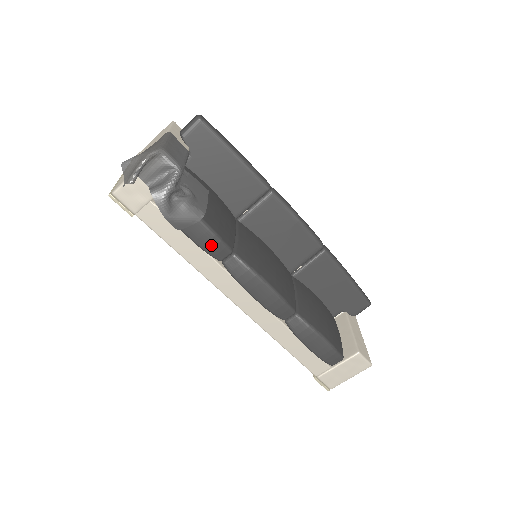
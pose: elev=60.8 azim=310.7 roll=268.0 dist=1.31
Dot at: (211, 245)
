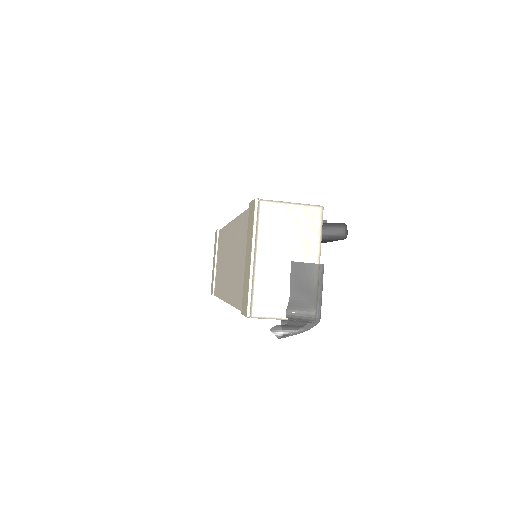
Dot at: occluded
